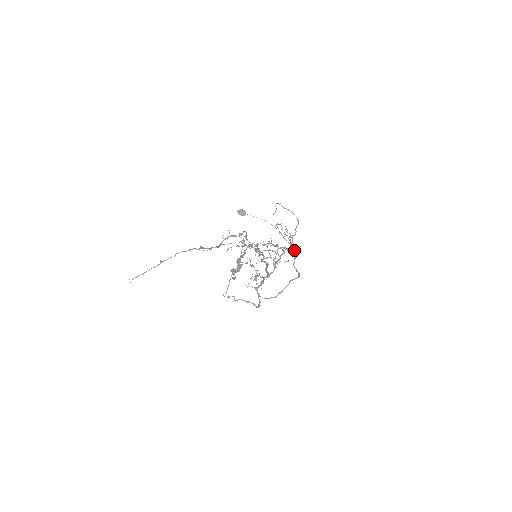
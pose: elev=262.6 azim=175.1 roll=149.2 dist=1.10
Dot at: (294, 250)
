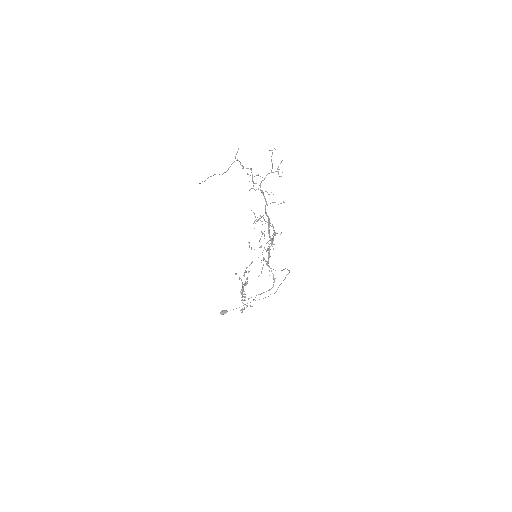
Dot at: occluded
